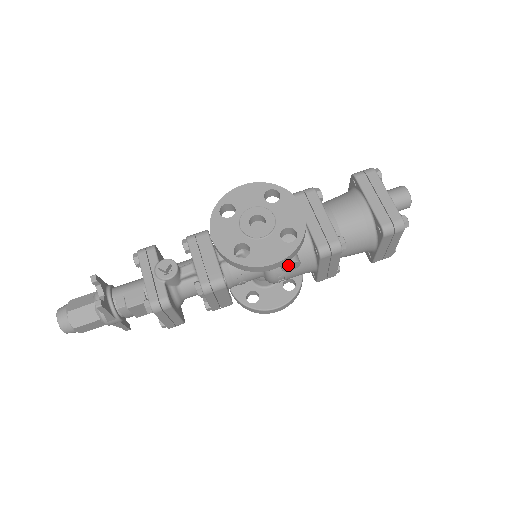
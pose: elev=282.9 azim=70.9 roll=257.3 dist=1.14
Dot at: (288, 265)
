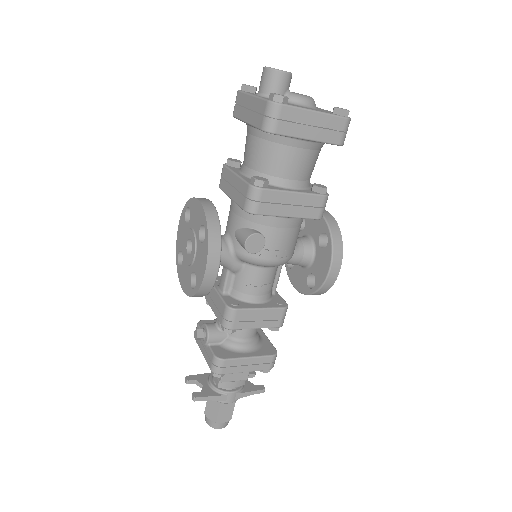
Dot at: (247, 247)
